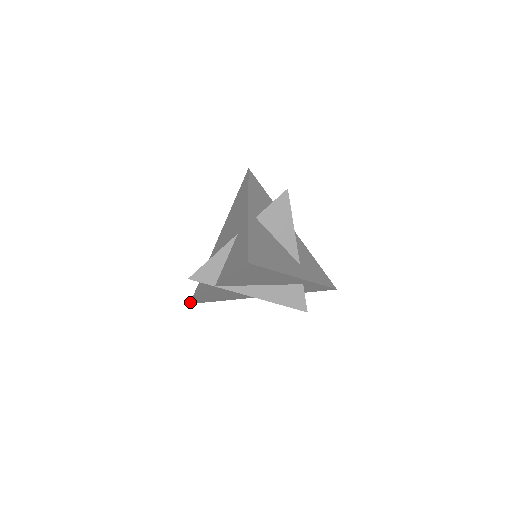
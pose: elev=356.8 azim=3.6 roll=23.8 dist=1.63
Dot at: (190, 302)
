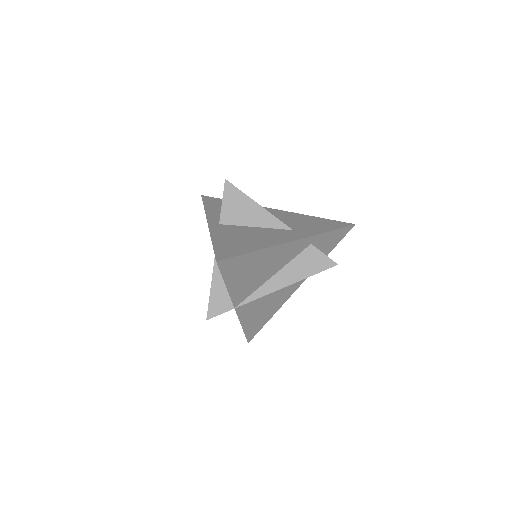
Dot at: (247, 341)
